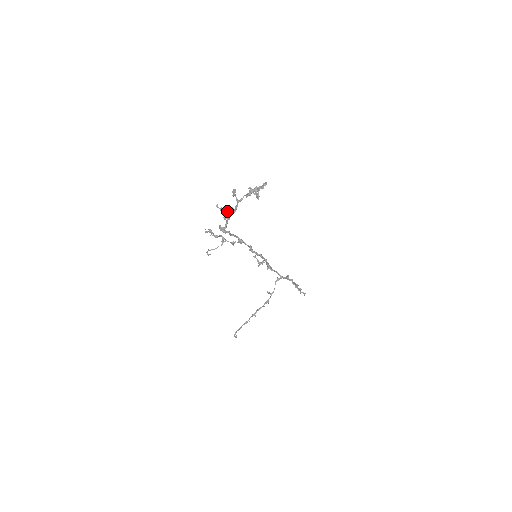
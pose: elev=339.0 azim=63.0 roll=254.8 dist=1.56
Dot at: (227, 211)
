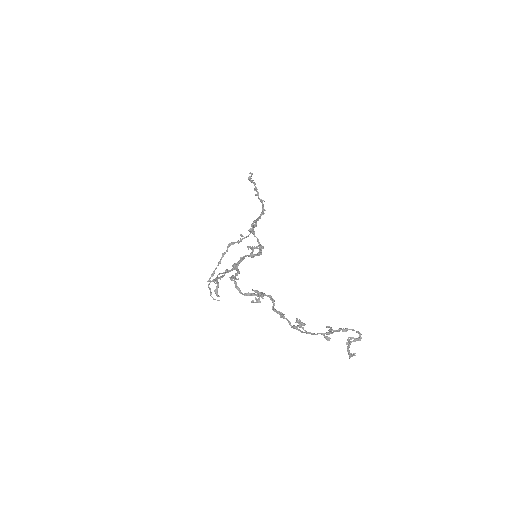
Dot at: (261, 295)
